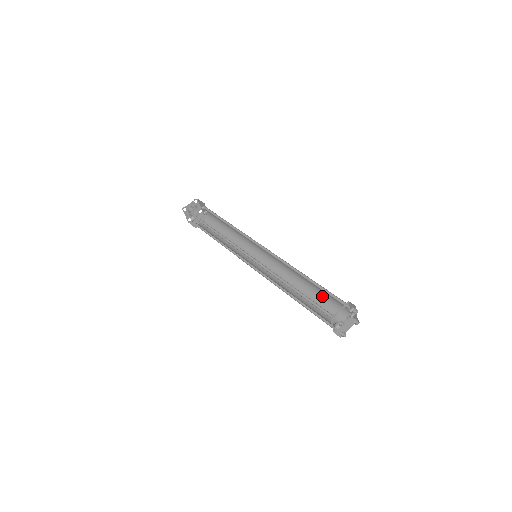
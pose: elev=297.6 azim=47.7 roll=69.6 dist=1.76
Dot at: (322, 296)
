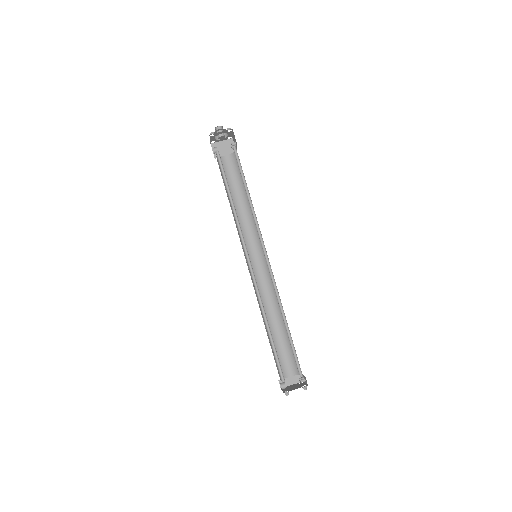
Dot at: occluded
